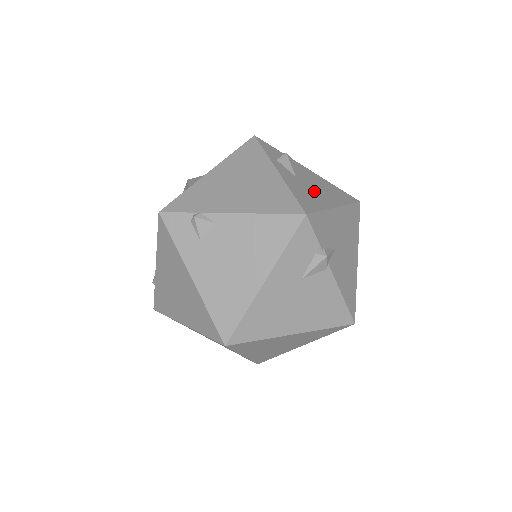
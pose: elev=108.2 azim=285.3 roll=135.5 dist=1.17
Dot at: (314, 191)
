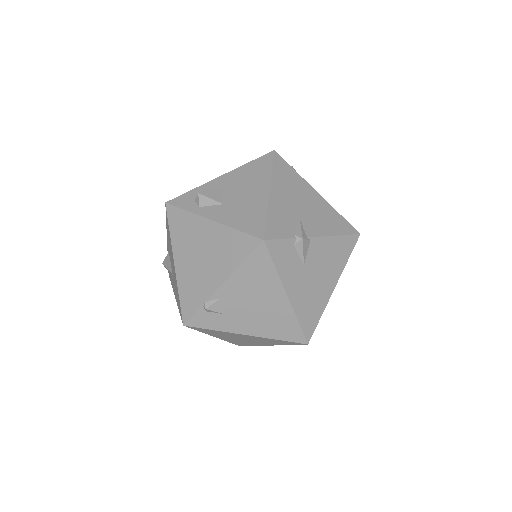
Dot at: (245, 200)
